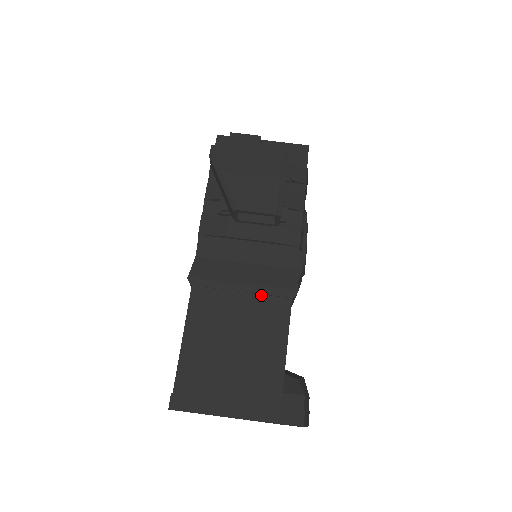
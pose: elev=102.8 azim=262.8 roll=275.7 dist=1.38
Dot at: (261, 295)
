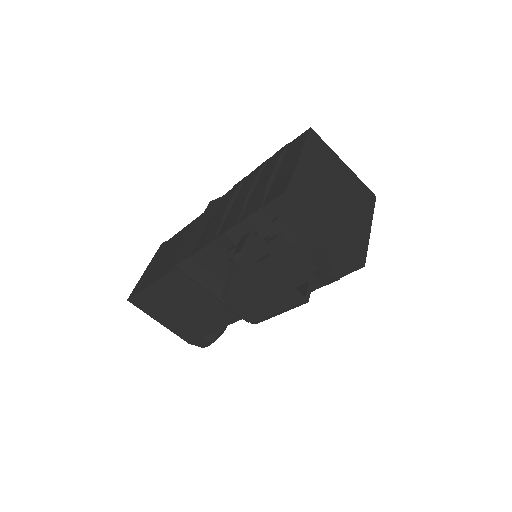
Dot at: (223, 304)
